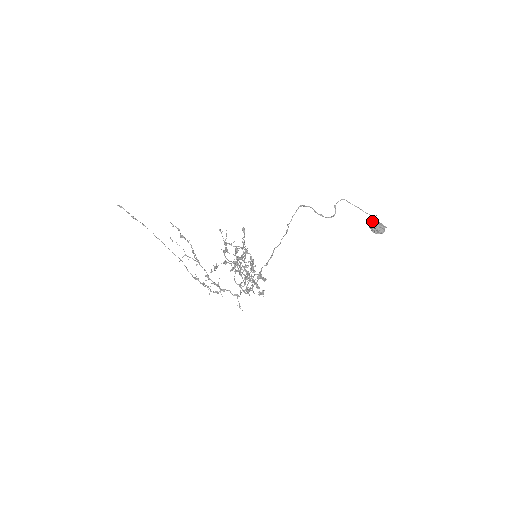
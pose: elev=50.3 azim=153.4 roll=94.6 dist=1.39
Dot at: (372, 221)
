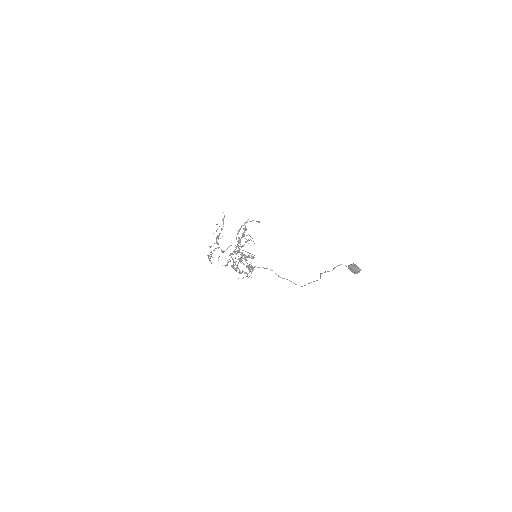
Dot at: occluded
